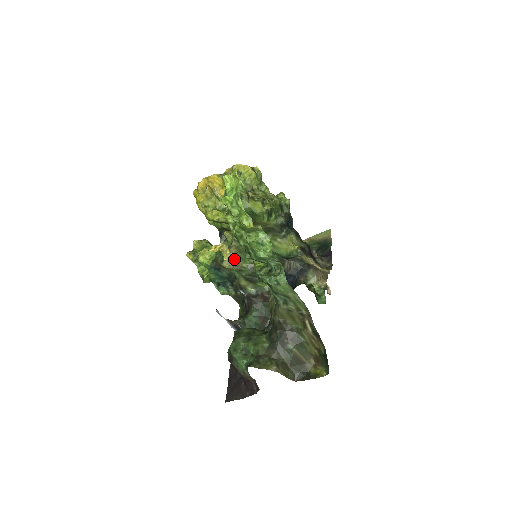
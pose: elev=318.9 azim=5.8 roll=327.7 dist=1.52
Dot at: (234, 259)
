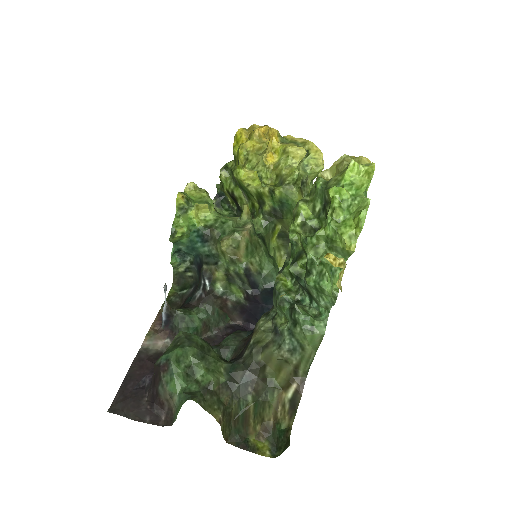
Dot at: (240, 246)
